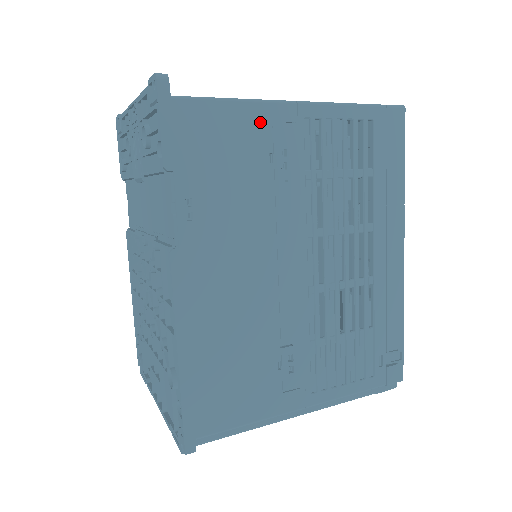
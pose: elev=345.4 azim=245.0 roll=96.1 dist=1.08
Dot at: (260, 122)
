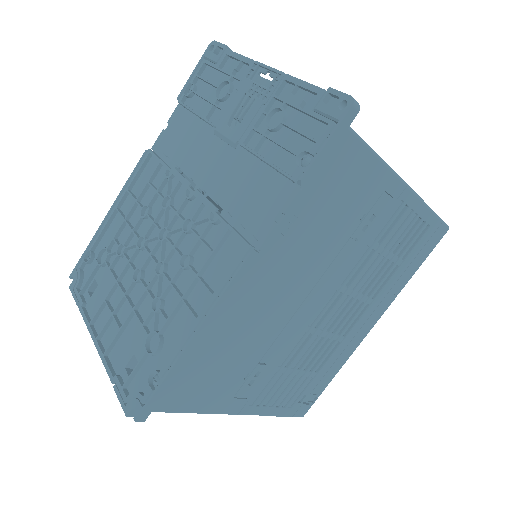
Dot at: (379, 186)
